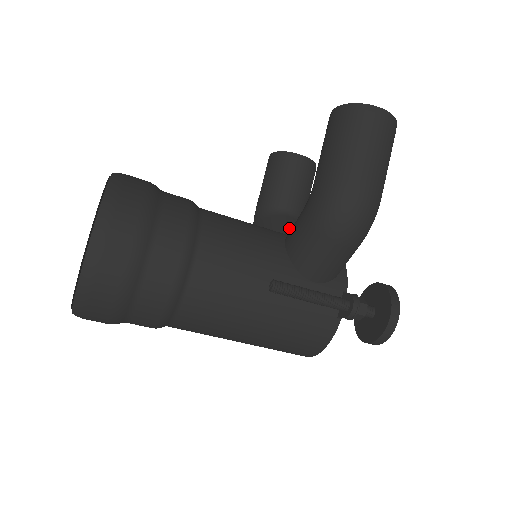
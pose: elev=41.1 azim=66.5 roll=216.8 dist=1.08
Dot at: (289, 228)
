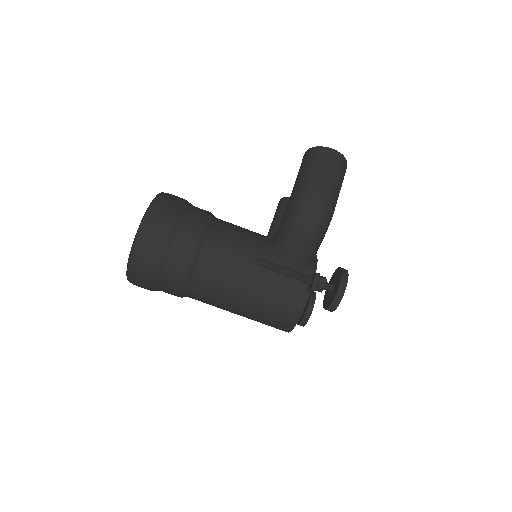
Dot at: occluded
